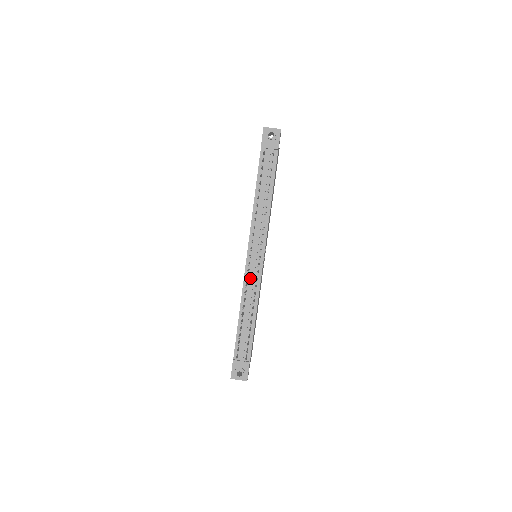
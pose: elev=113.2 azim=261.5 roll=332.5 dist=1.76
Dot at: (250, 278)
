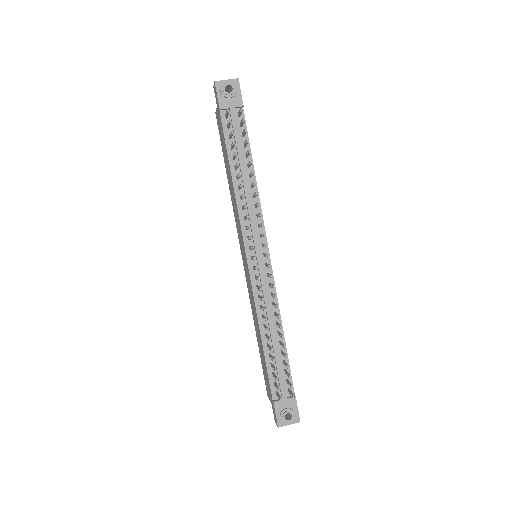
Dot at: occluded
